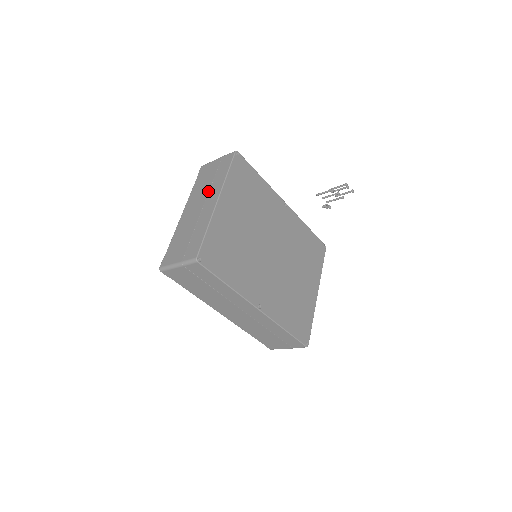
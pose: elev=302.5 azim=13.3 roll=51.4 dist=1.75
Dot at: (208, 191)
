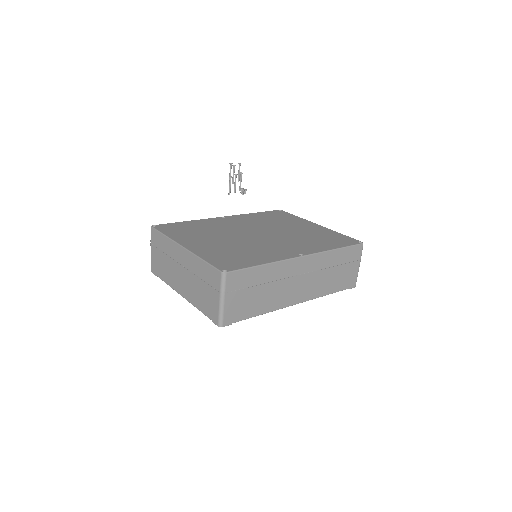
Dot at: (172, 260)
